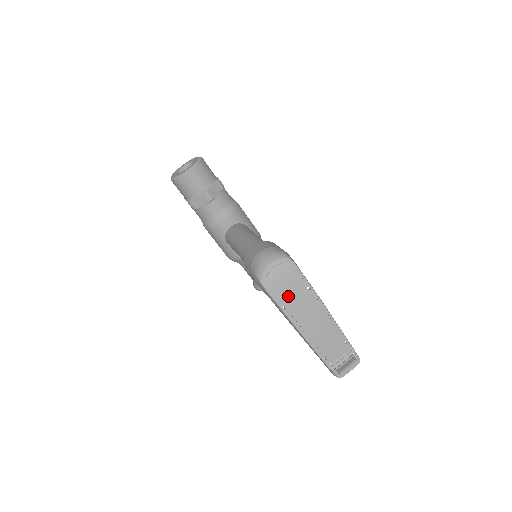
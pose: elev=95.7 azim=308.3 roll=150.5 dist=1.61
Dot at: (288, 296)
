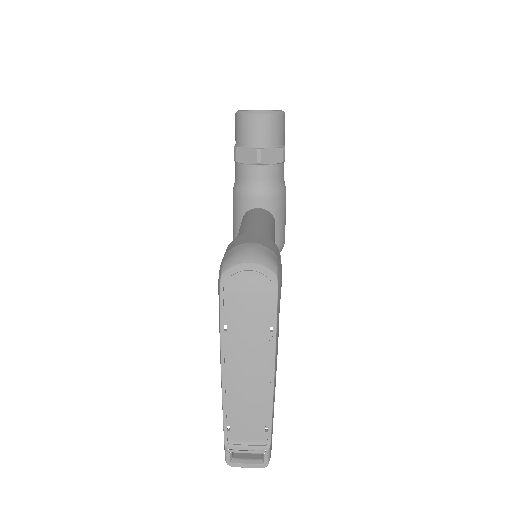
Dot at: (240, 318)
